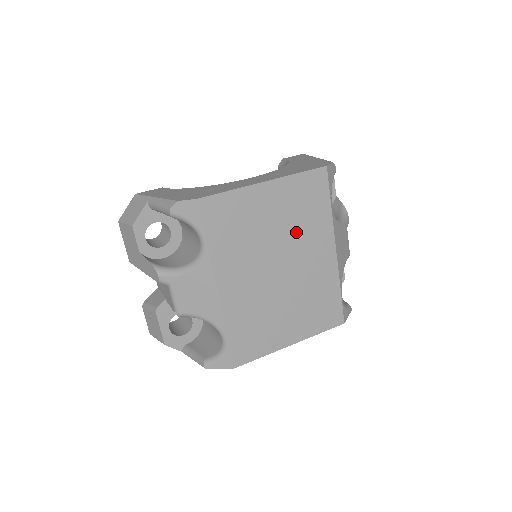
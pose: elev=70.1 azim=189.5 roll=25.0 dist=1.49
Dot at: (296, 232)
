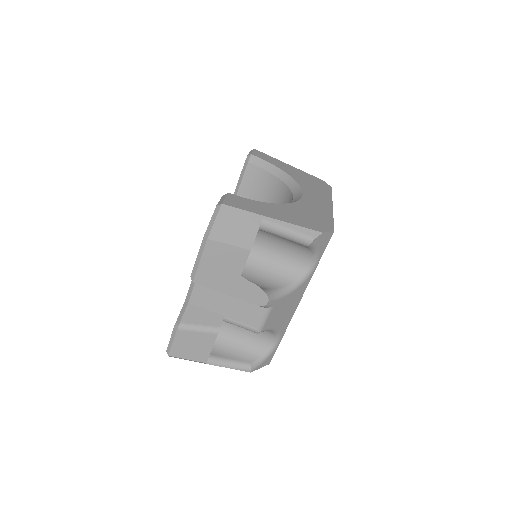
Dot at: occluded
